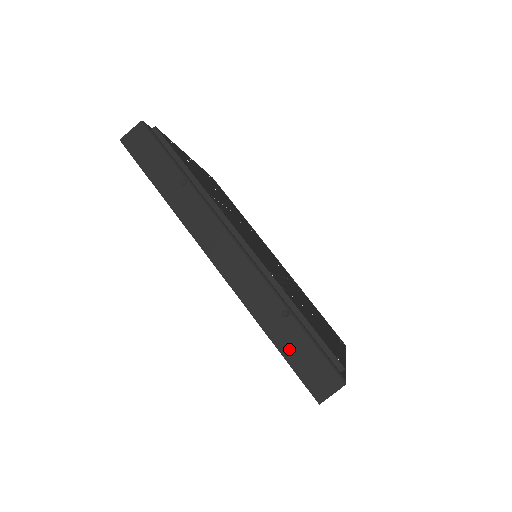
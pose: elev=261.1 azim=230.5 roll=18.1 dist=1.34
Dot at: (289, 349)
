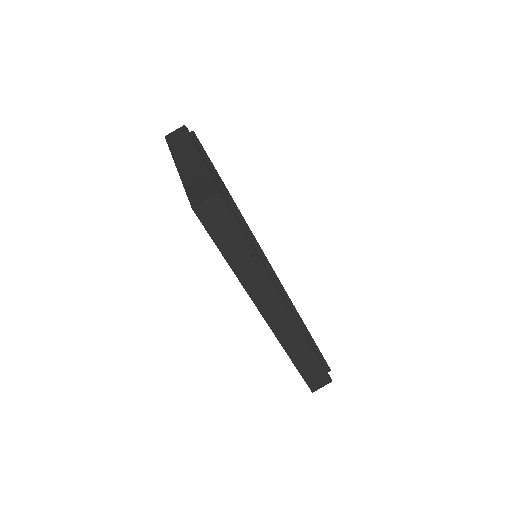
Dot at: (304, 367)
